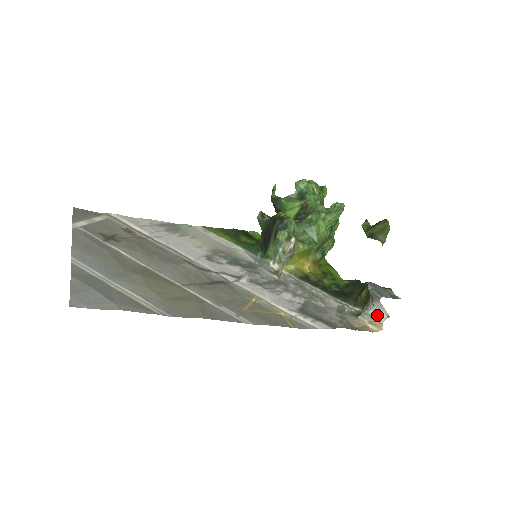
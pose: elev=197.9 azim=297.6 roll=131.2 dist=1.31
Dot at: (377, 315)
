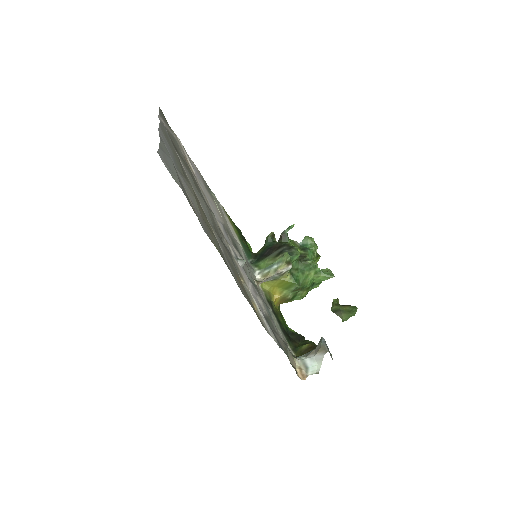
Dot at: (310, 366)
